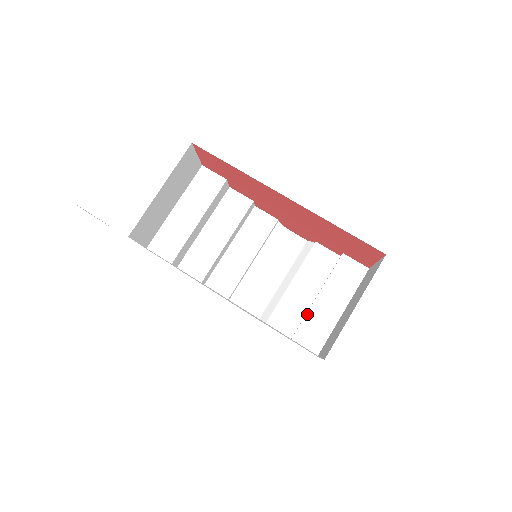
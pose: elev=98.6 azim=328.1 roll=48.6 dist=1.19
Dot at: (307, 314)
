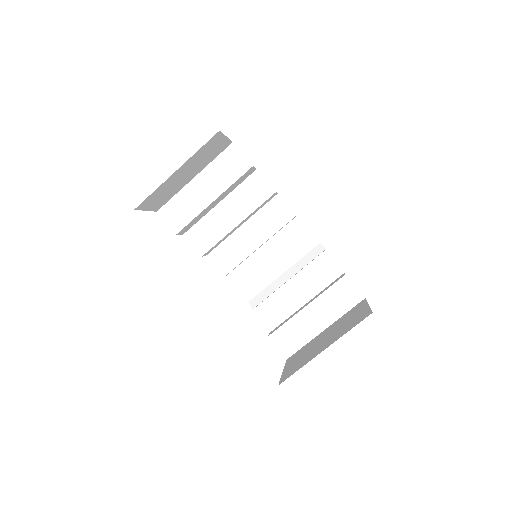
Dot at: (290, 319)
